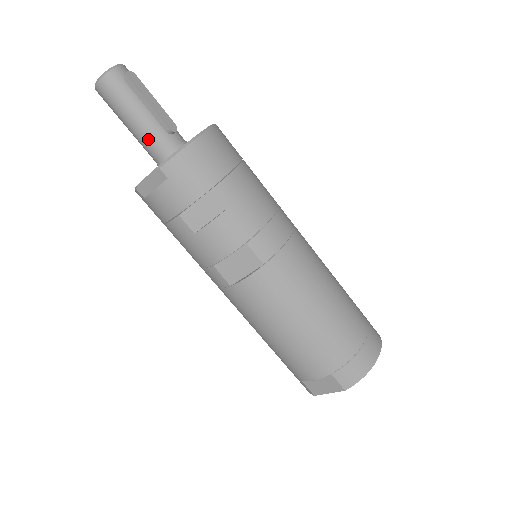
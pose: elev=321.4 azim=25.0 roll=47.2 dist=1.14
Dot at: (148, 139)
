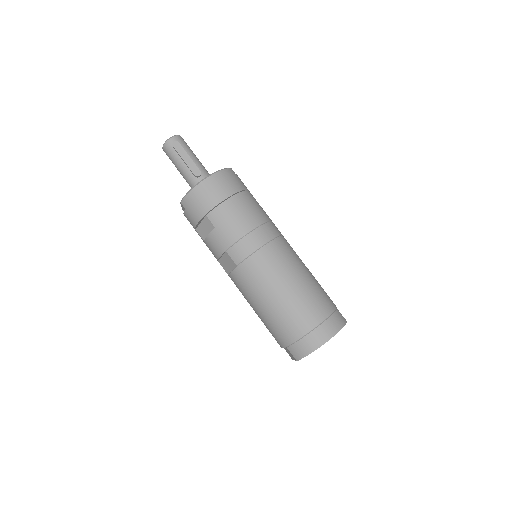
Dot at: (187, 181)
